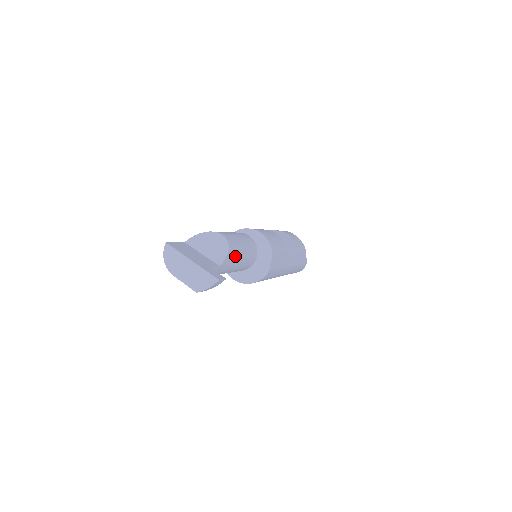
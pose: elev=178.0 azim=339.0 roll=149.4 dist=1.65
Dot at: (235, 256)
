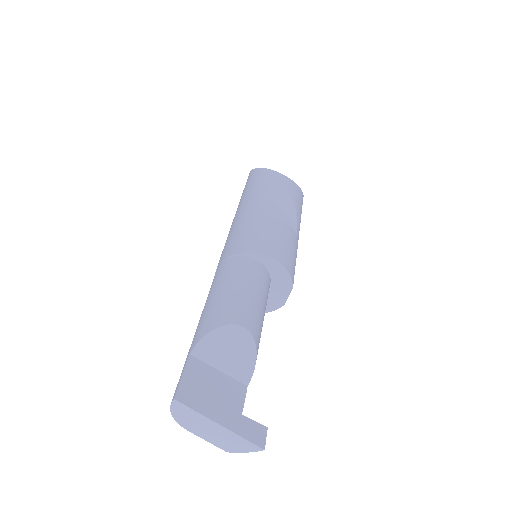
Dot at: (259, 342)
